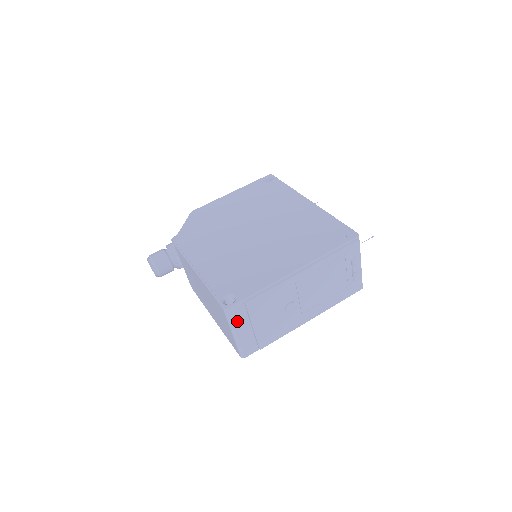
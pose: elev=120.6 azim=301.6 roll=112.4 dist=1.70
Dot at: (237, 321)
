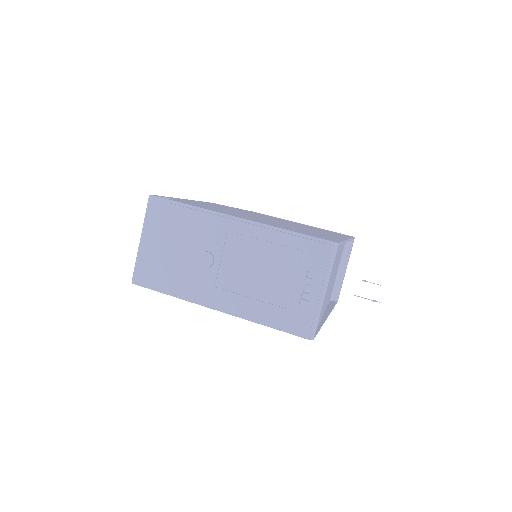
Dot at: (151, 222)
